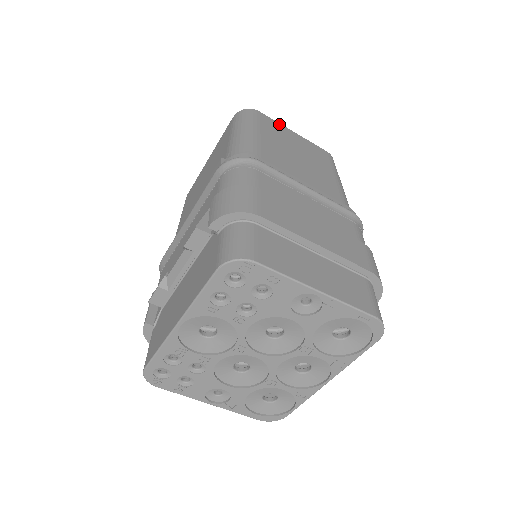
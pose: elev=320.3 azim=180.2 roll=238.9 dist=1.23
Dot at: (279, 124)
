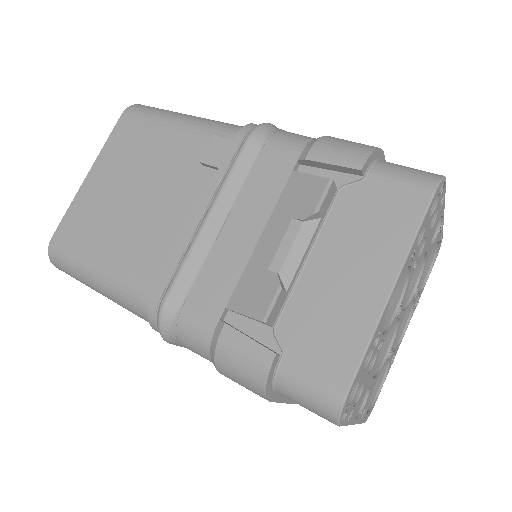
Dot at: occluded
